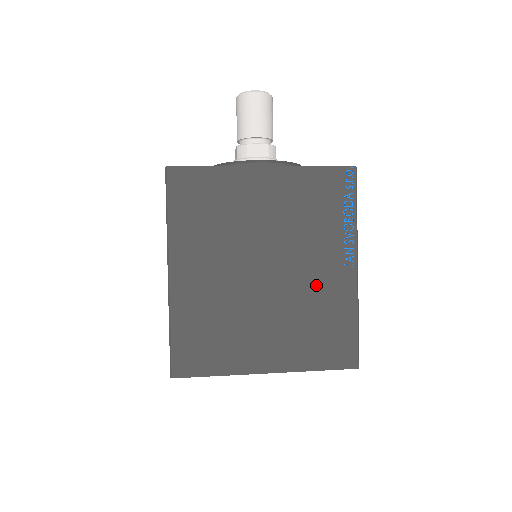
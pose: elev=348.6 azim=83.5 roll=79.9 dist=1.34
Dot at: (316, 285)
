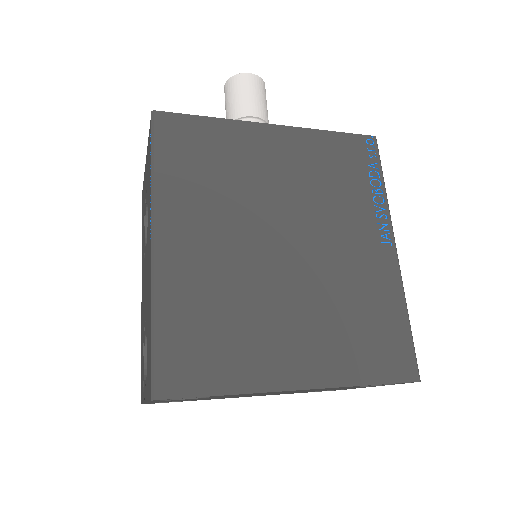
Dot at: (350, 266)
